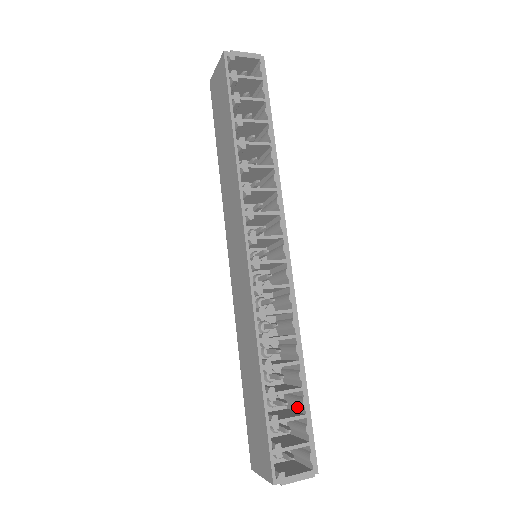
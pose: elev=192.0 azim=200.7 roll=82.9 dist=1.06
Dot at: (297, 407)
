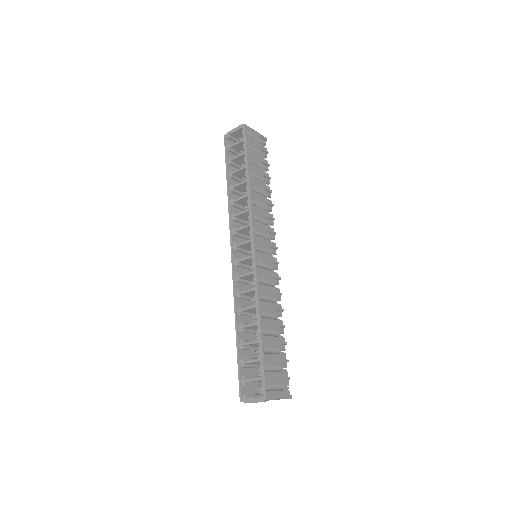
Dot at: (267, 356)
